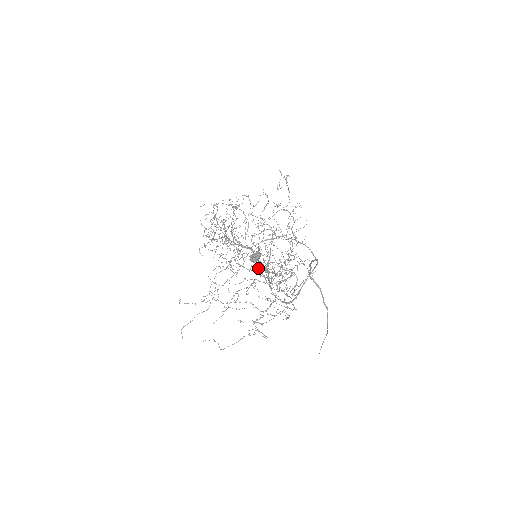
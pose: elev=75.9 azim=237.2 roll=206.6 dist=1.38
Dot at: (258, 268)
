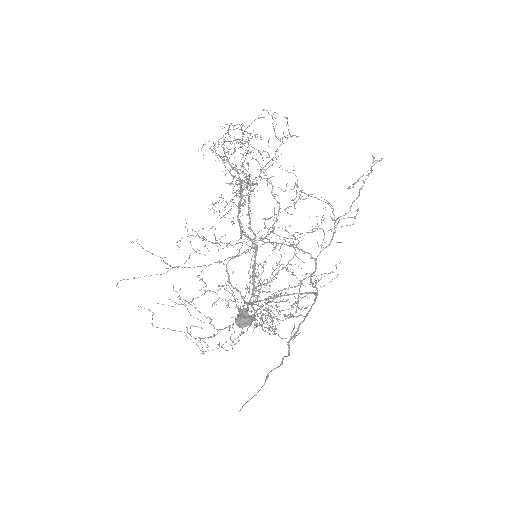
Dot at: (252, 245)
